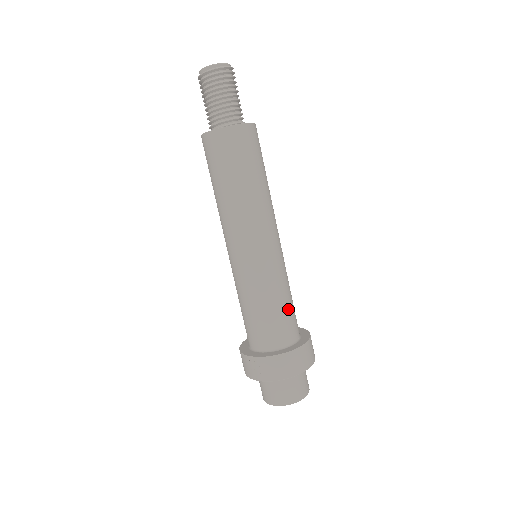
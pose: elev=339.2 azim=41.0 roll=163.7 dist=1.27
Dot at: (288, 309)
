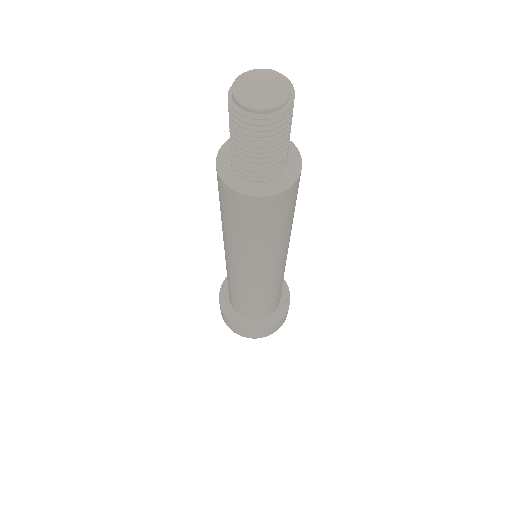
Dot at: (253, 308)
